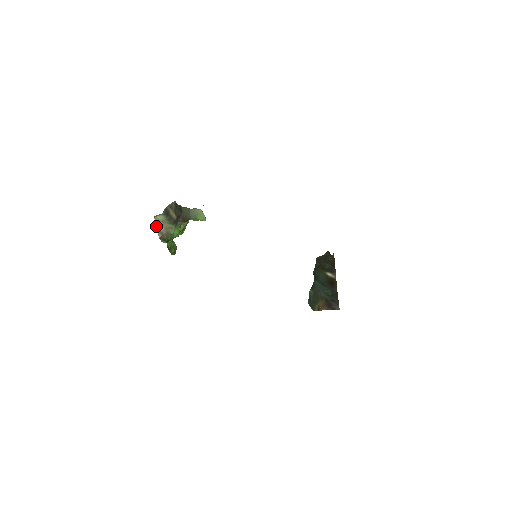
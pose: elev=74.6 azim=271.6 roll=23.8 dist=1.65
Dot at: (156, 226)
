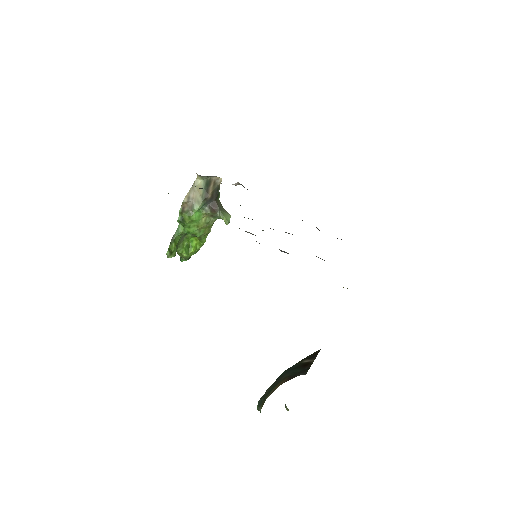
Dot at: (191, 188)
